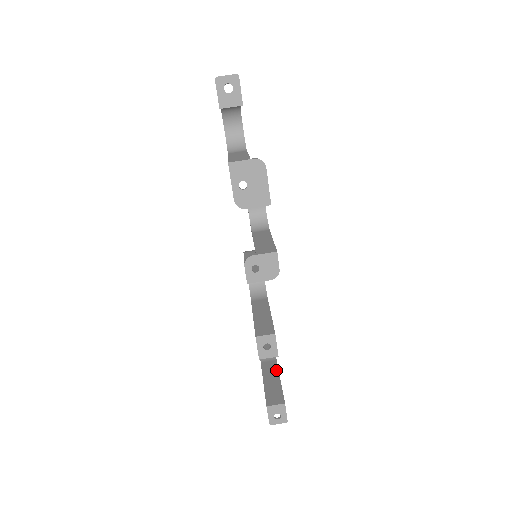
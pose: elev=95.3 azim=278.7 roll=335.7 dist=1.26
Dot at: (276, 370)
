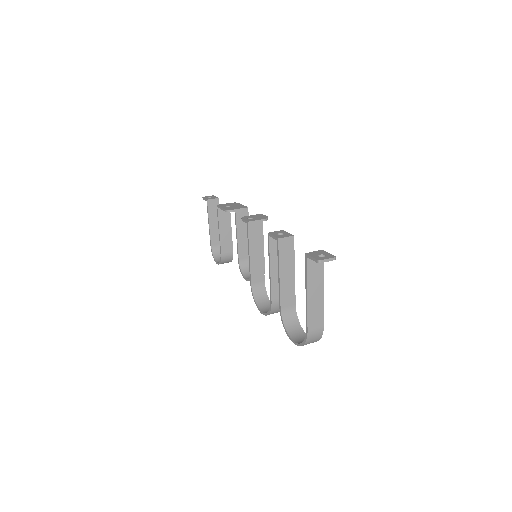
Dot at: (320, 307)
